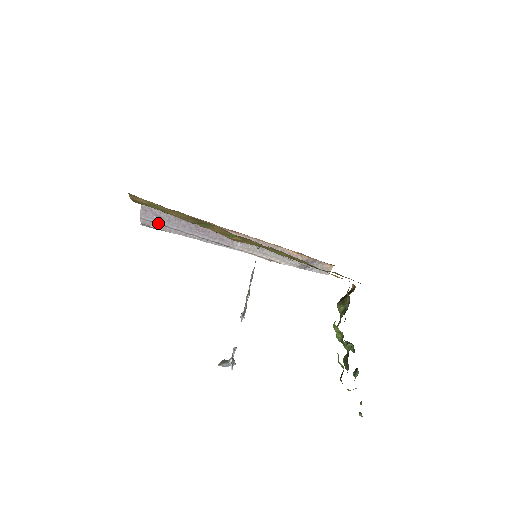
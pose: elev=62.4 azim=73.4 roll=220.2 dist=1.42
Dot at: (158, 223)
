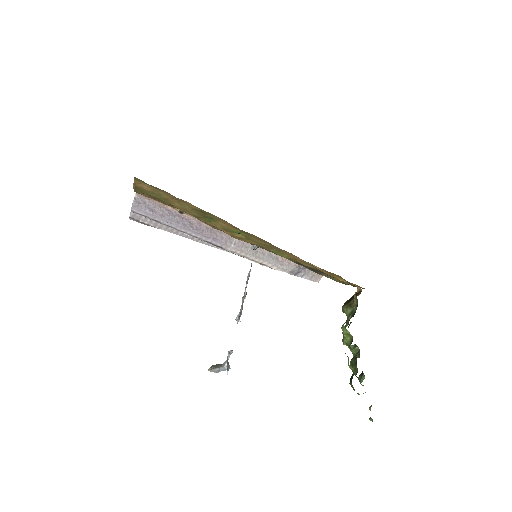
Dot at: (150, 217)
